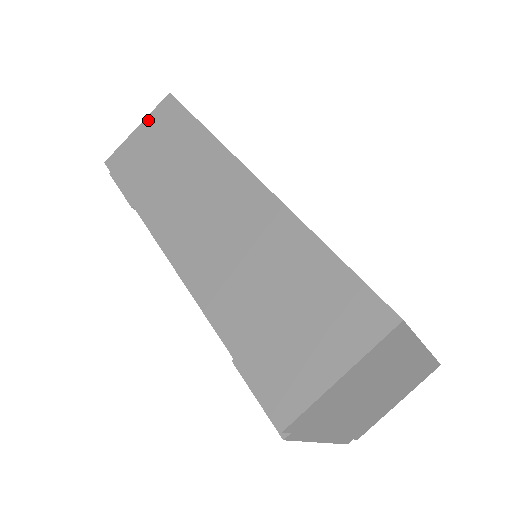
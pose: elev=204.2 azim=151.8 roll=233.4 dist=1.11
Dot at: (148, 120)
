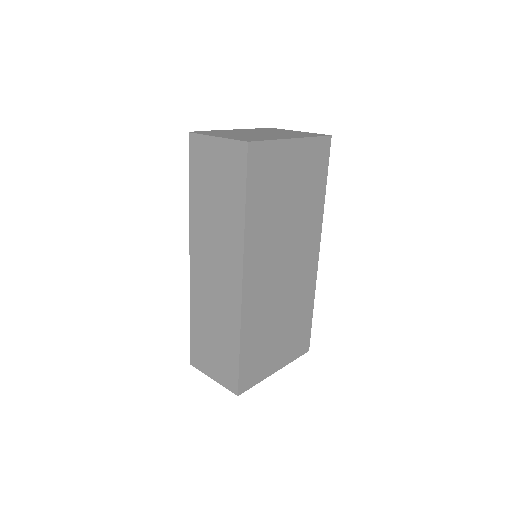
Dot at: (225, 144)
